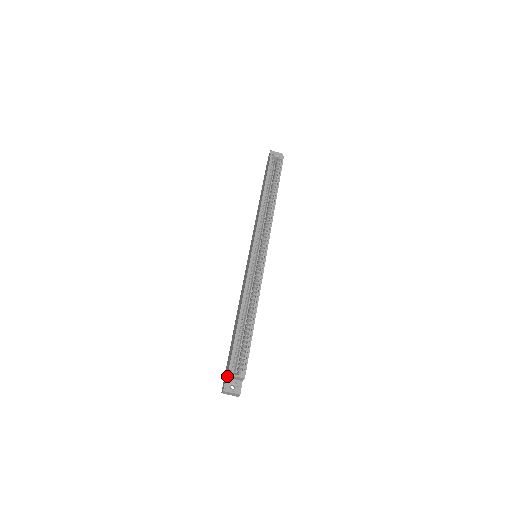
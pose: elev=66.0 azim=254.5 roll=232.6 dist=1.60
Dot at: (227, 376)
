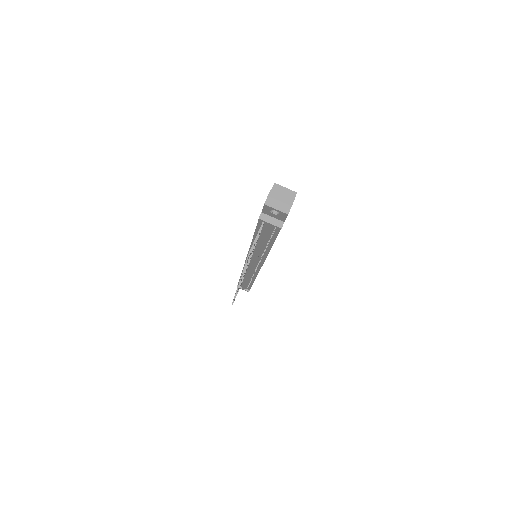
Dot at: occluded
